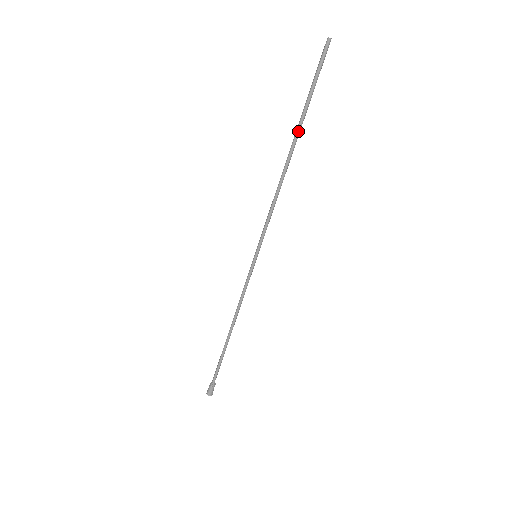
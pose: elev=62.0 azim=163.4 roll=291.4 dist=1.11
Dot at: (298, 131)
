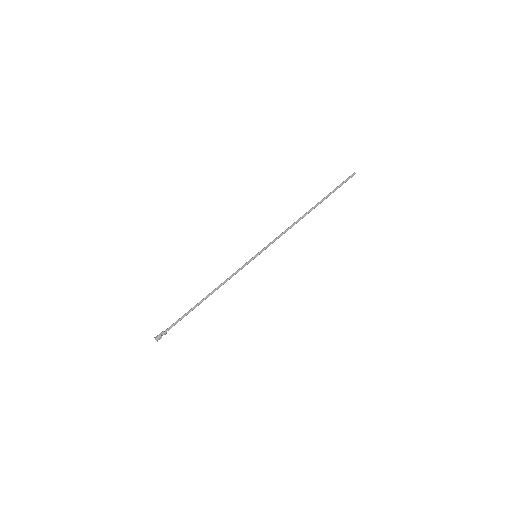
Dot at: (319, 203)
